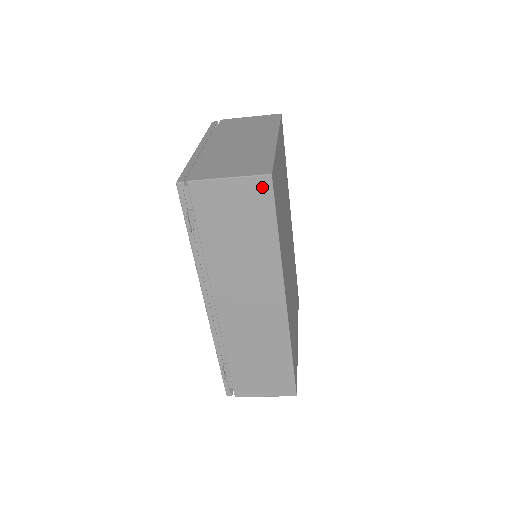
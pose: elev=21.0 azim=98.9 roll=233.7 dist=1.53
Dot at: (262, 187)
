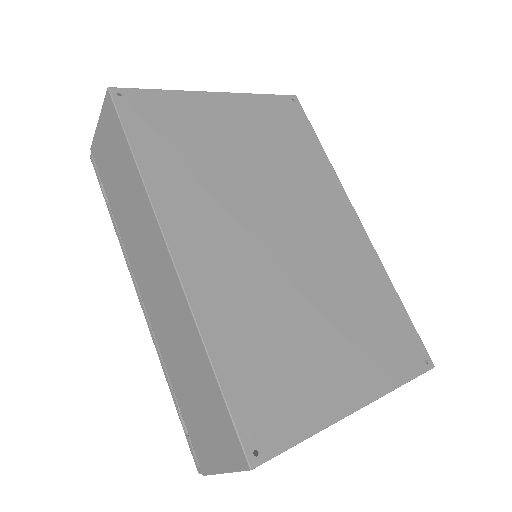
Dot at: (109, 108)
